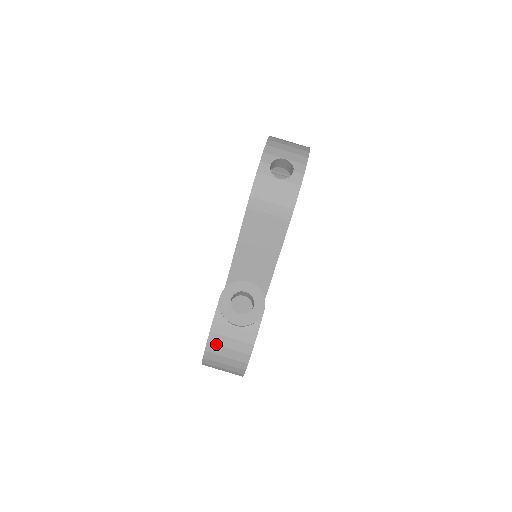
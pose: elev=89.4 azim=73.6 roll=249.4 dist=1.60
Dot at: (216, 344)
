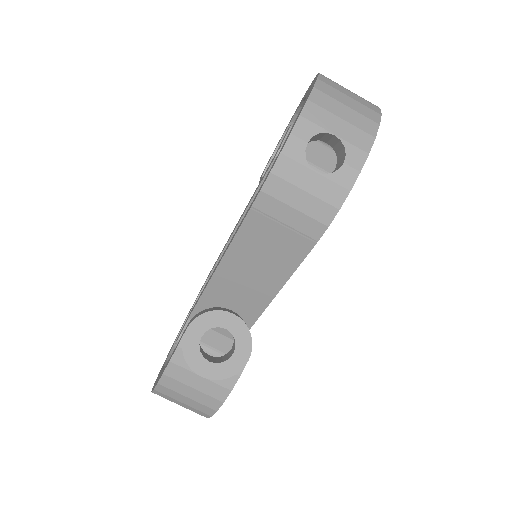
Dot at: (170, 388)
